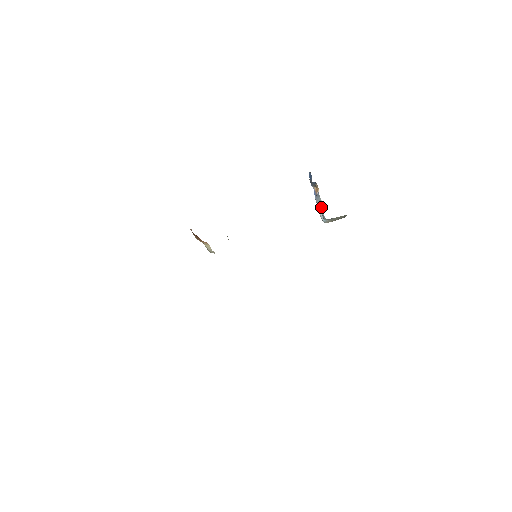
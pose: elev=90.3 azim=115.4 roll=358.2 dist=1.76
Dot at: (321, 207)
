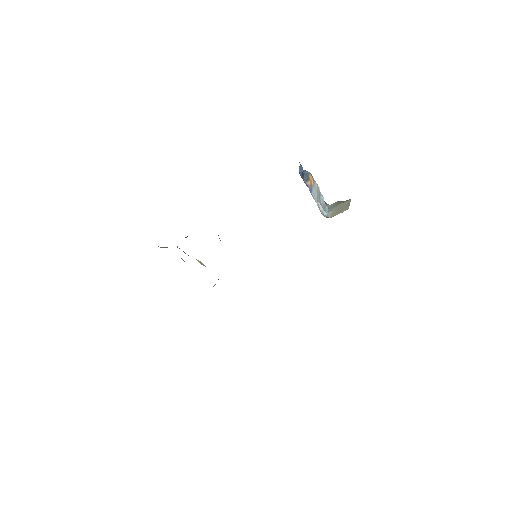
Dot at: (320, 196)
